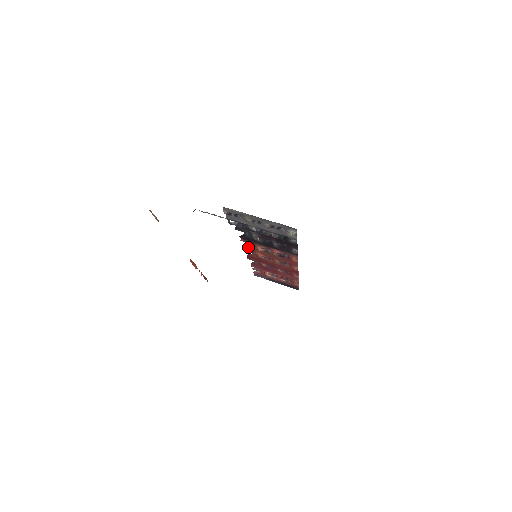
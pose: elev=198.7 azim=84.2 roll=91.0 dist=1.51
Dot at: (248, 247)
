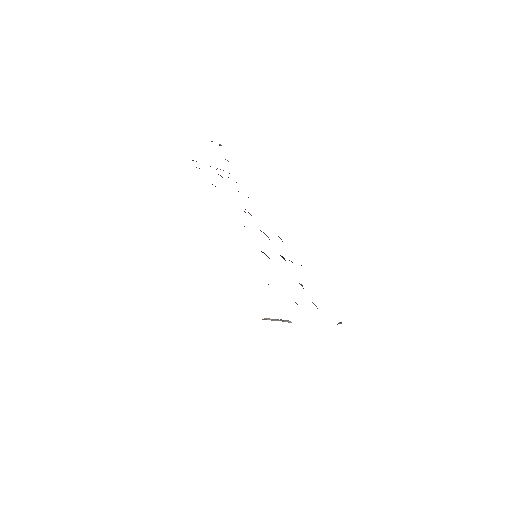
Dot at: occluded
